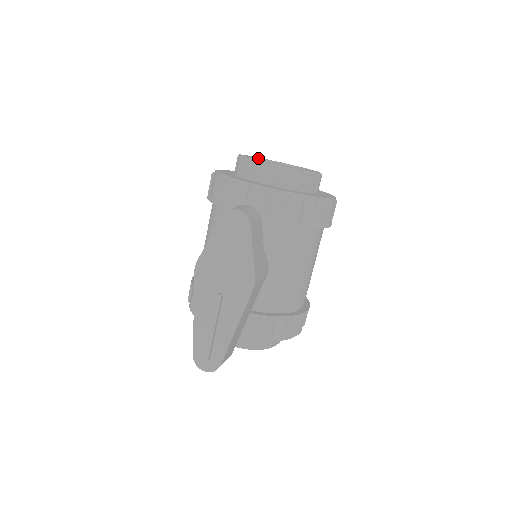
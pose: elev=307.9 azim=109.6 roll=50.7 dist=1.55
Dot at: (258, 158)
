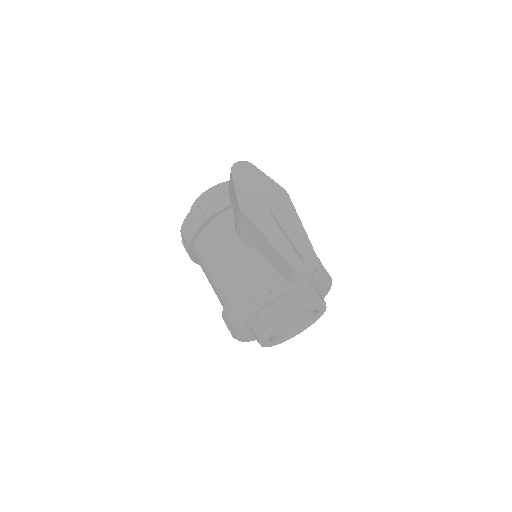
Dot at: occluded
